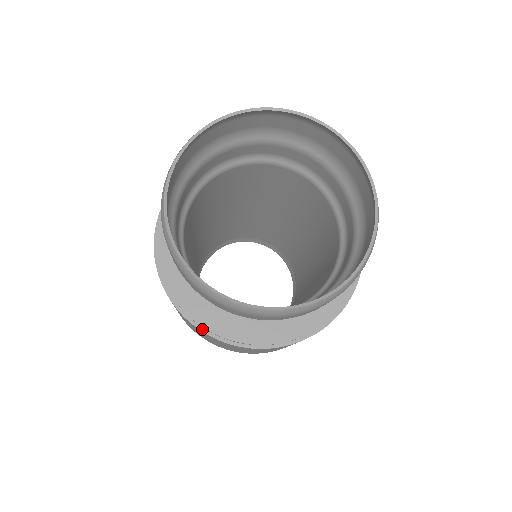
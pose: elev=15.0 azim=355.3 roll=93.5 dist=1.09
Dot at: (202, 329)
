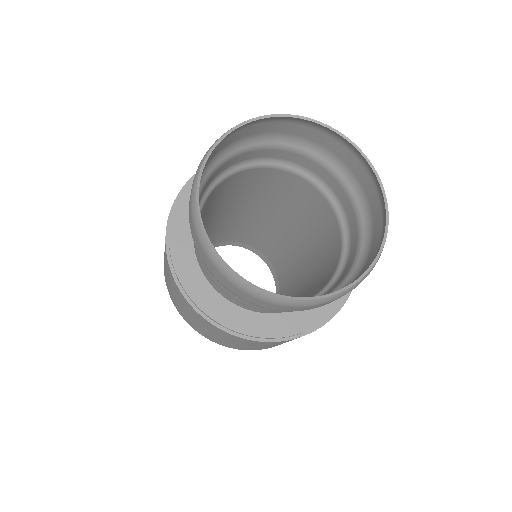
Dot at: (233, 333)
